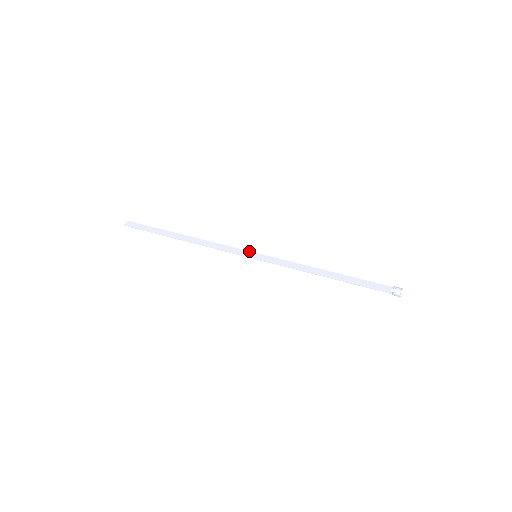
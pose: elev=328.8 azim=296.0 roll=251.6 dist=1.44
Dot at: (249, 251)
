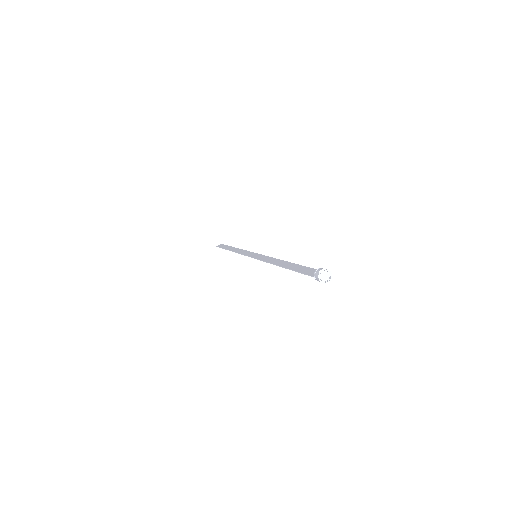
Dot at: (256, 253)
